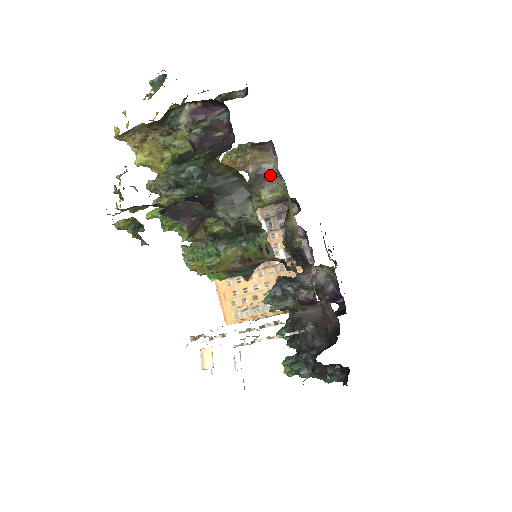
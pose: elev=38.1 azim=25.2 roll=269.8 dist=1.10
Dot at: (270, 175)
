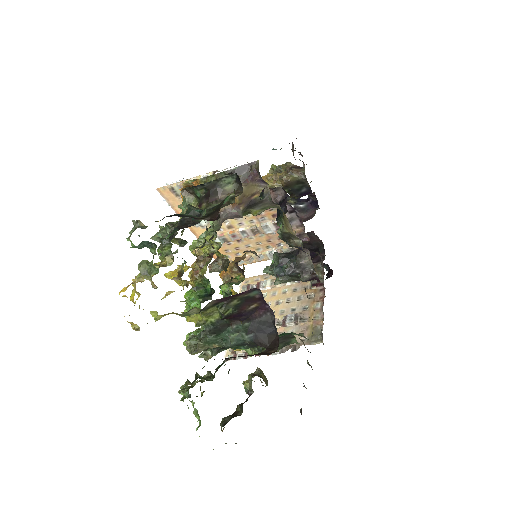
Dot at: (261, 201)
